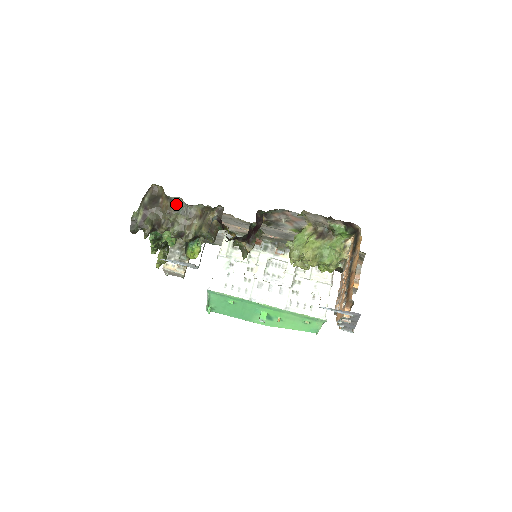
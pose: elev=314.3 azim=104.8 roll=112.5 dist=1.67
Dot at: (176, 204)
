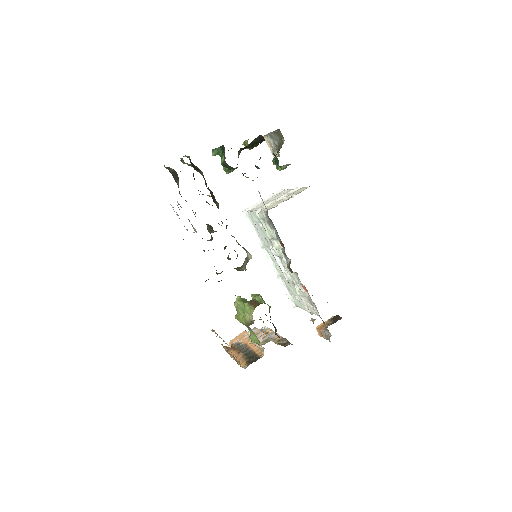
Dot at: occluded
